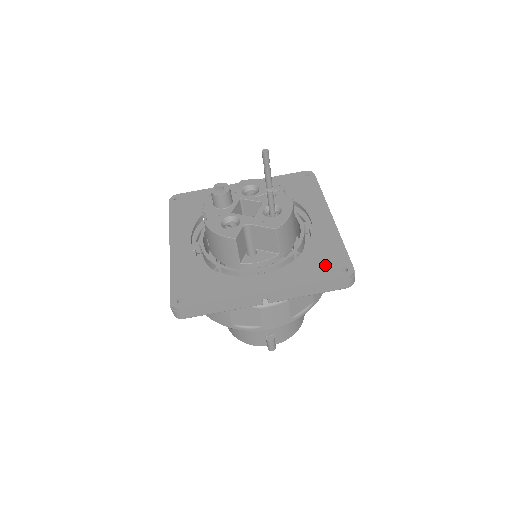
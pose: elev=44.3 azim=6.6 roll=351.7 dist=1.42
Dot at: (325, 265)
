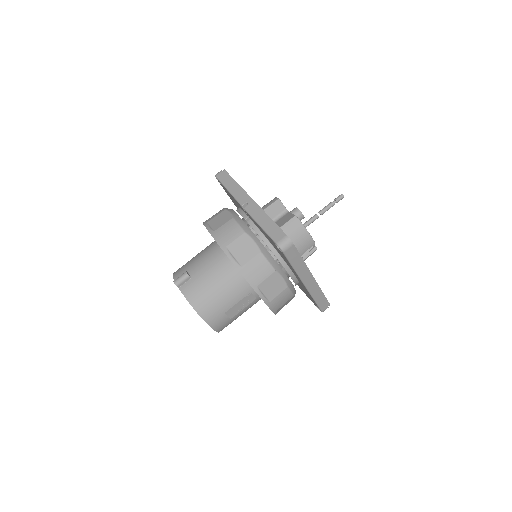
Dot at: occluded
